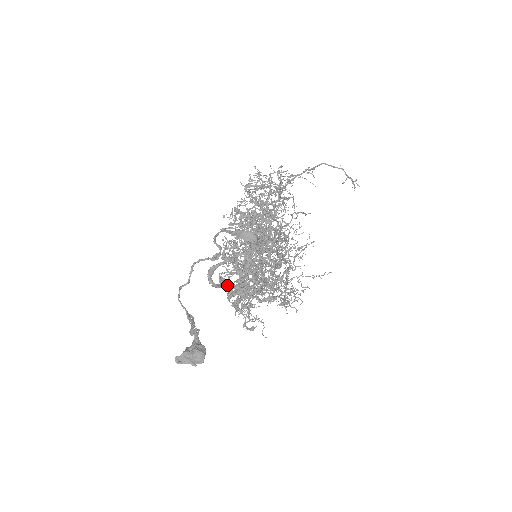
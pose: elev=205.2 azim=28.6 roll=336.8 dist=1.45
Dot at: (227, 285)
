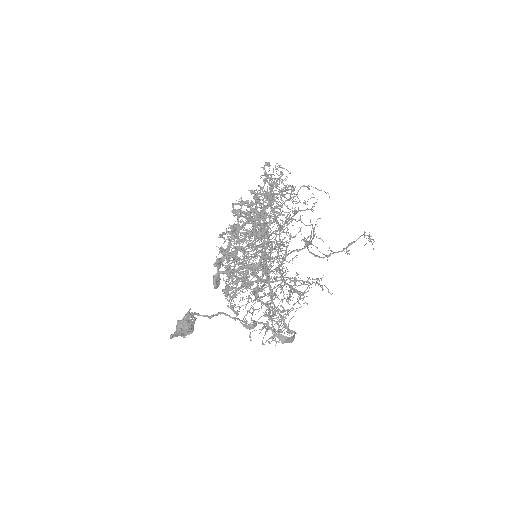
Dot at: (228, 287)
